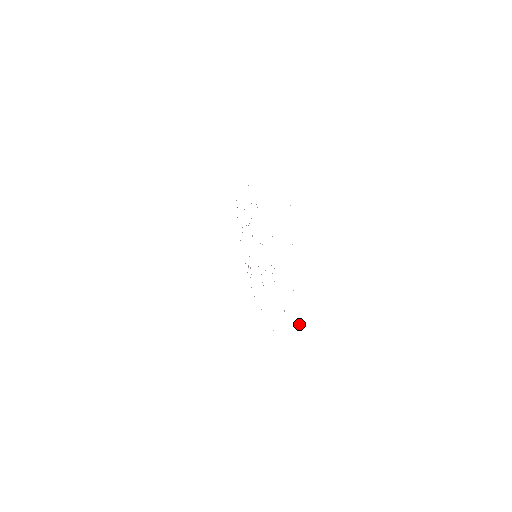
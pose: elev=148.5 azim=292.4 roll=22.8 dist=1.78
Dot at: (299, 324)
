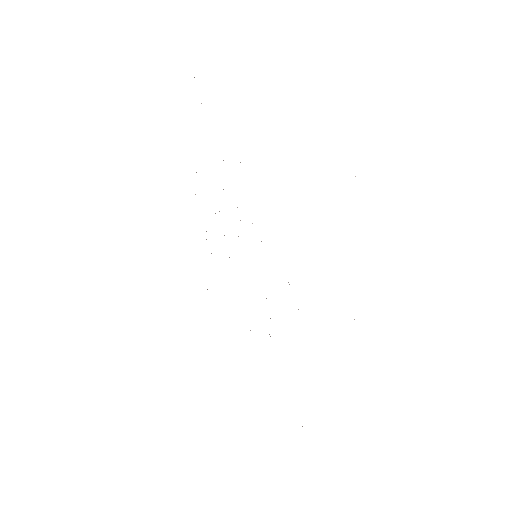
Dot at: occluded
